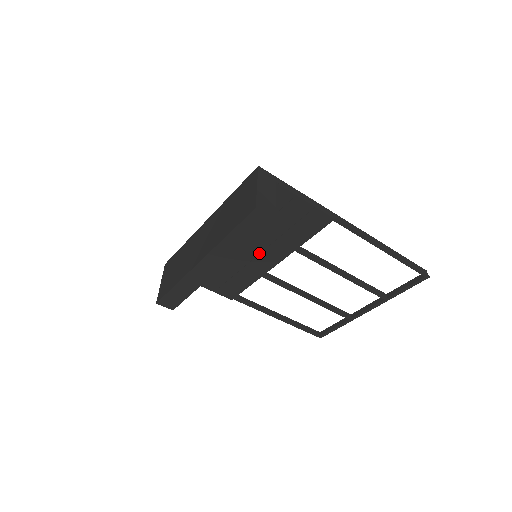
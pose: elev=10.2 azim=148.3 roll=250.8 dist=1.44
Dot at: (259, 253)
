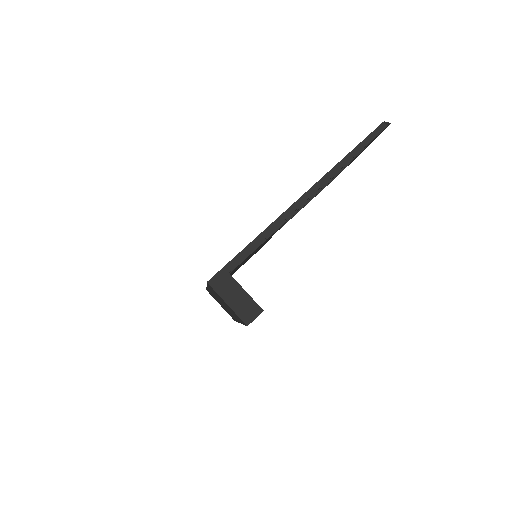
Dot at: occluded
